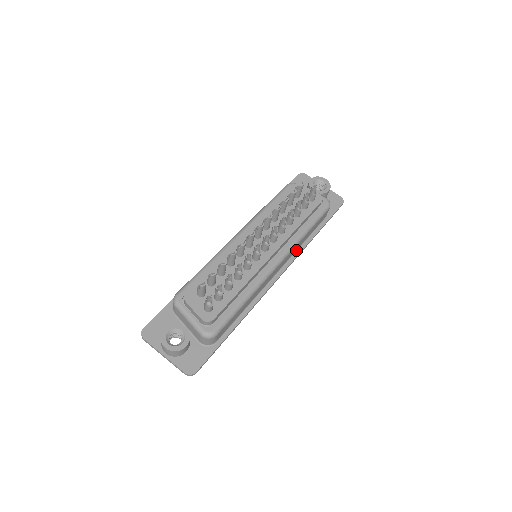
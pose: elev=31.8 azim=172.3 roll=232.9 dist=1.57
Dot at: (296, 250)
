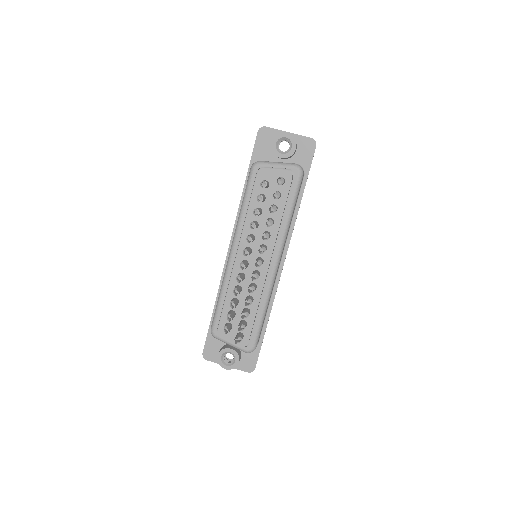
Dot at: occluded
